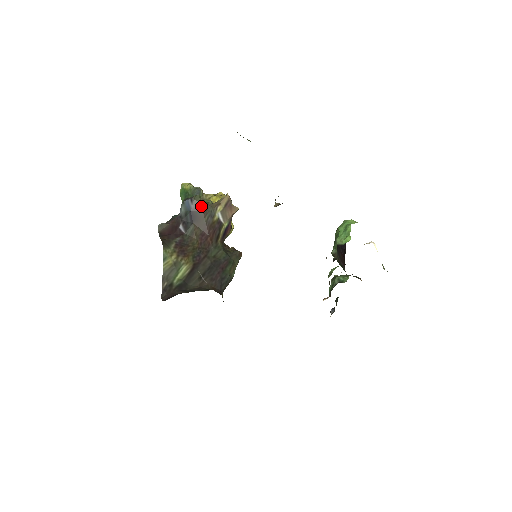
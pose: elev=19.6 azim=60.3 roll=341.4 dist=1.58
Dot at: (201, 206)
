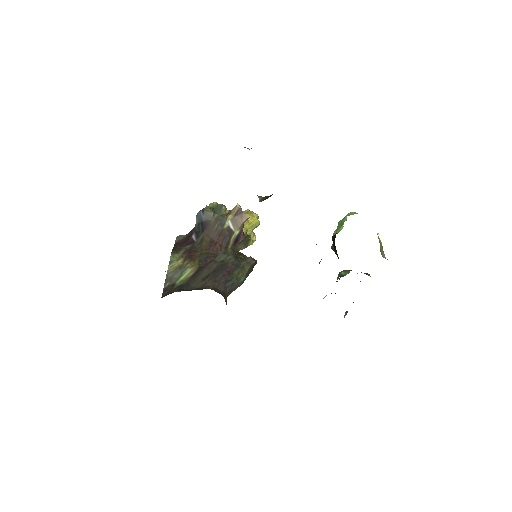
Dot at: (211, 216)
